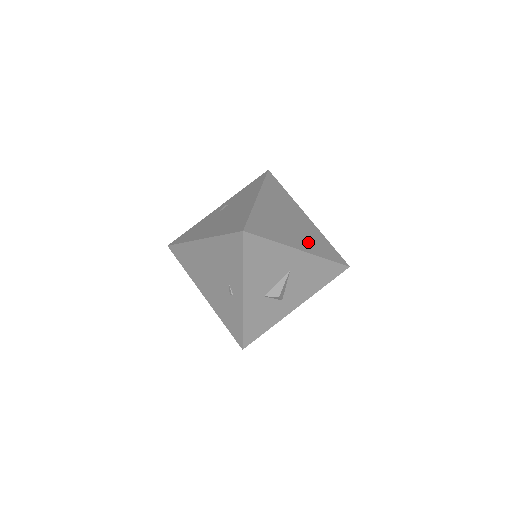
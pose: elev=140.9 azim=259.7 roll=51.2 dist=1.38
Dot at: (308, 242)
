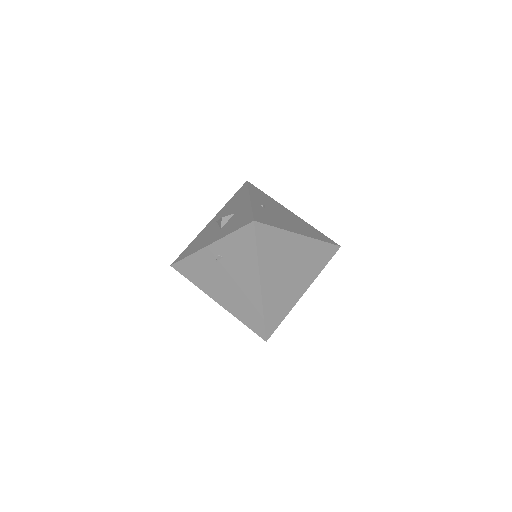
Dot at: (308, 273)
